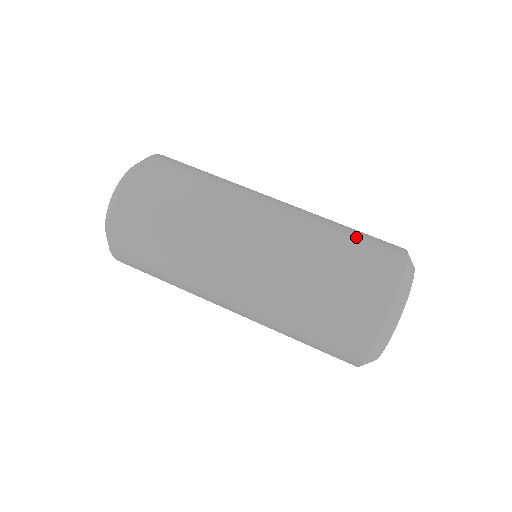
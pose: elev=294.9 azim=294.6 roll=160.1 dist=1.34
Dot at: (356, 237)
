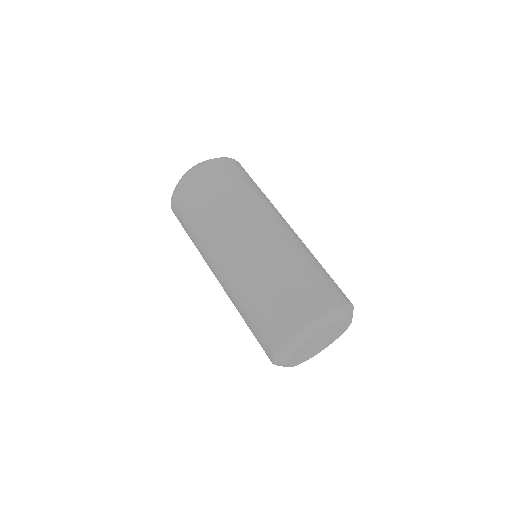
Dot at: (295, 284)
